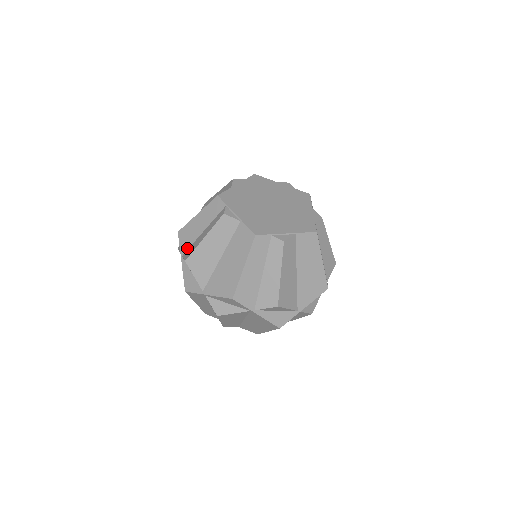
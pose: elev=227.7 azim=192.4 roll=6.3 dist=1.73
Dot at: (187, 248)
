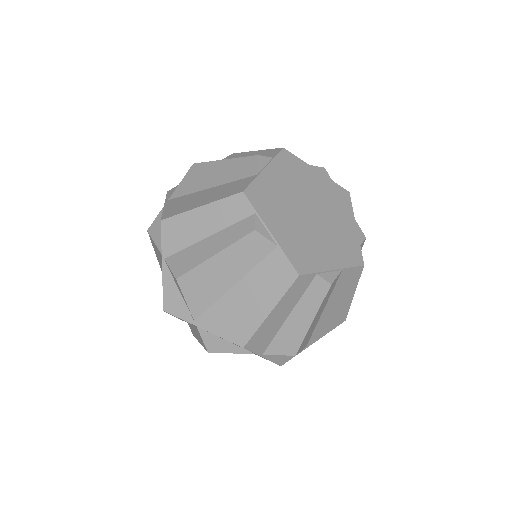
Dot at: (175, 251)
